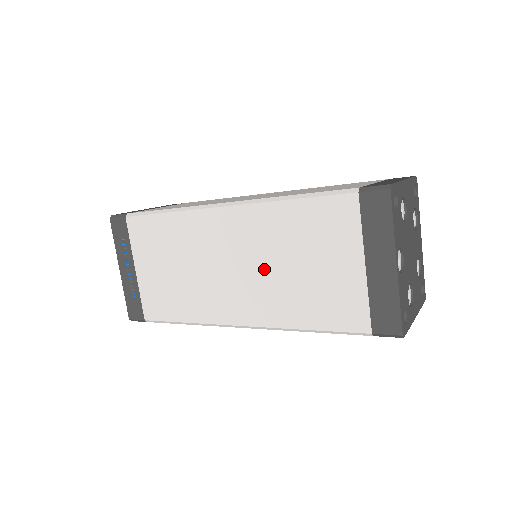
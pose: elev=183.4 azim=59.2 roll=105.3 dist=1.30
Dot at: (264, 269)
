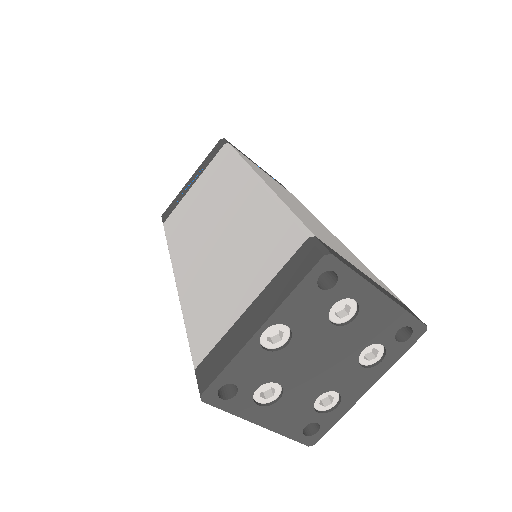
Dot at: (219, 246)
